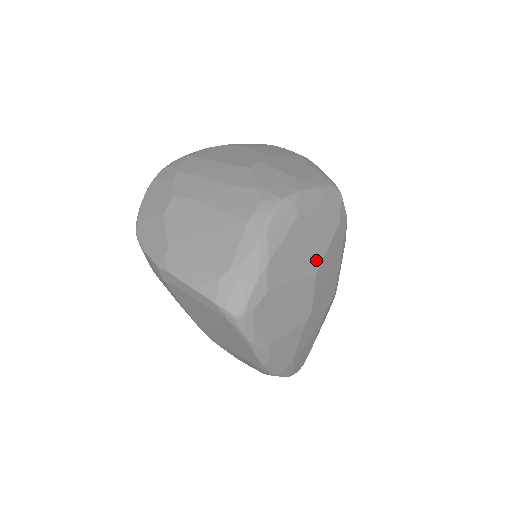
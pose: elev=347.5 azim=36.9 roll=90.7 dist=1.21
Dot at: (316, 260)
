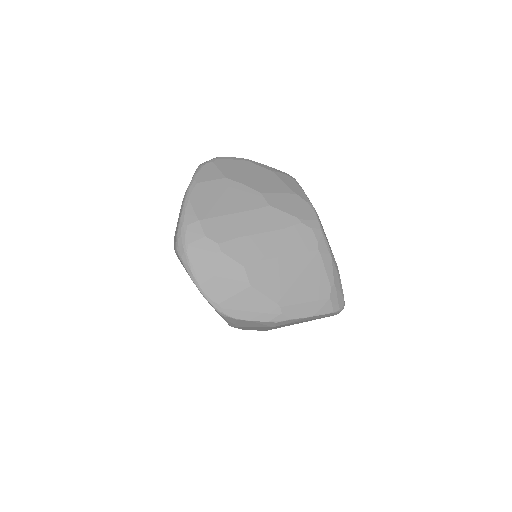
Dot at: occluded
